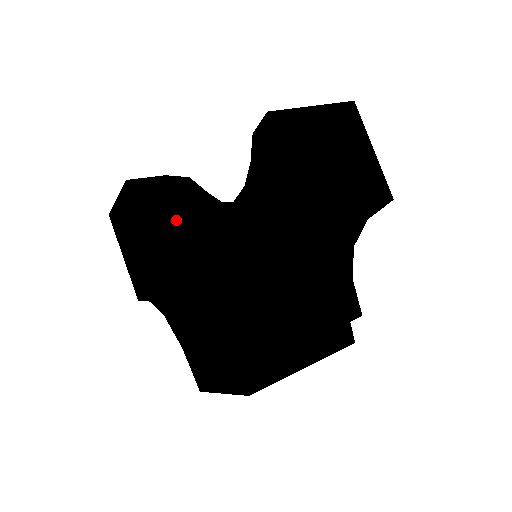
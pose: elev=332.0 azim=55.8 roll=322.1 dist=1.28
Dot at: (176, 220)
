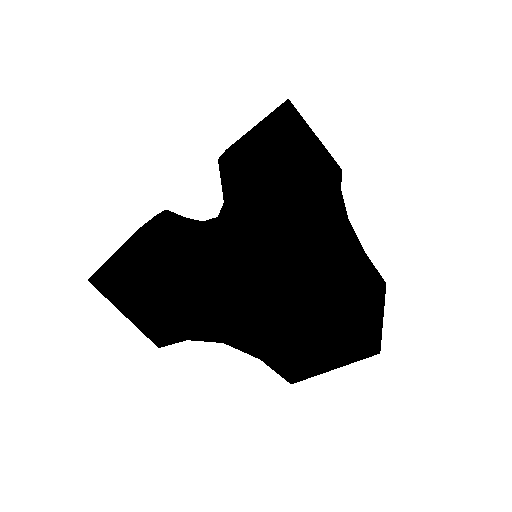
Dot at: (212, 252)
